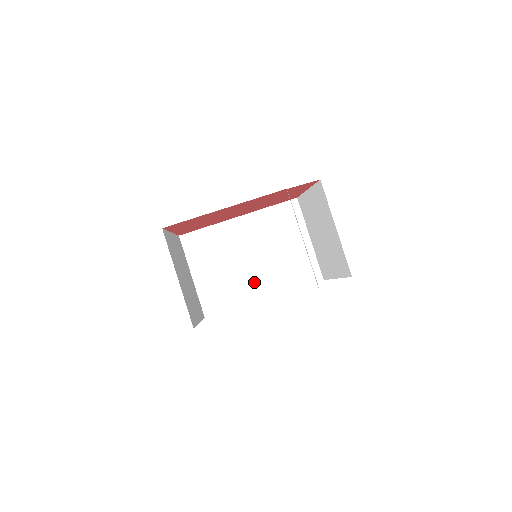
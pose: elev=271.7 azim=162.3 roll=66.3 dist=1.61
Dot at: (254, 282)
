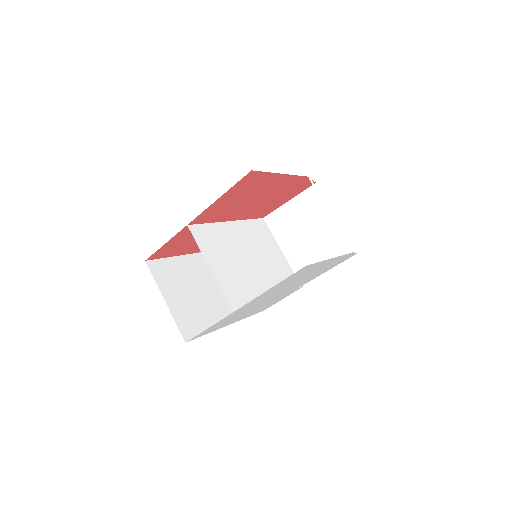
Dot at: (259, 281)
